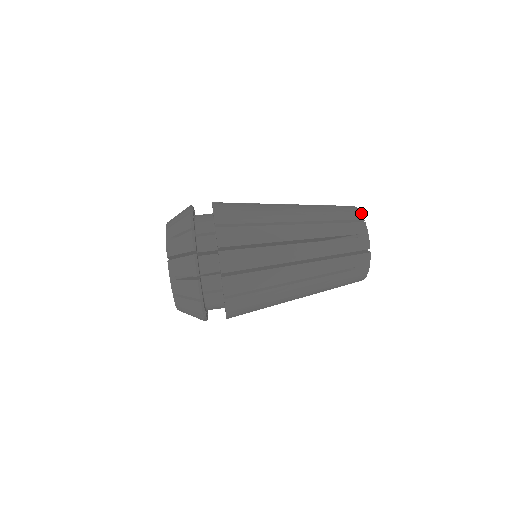
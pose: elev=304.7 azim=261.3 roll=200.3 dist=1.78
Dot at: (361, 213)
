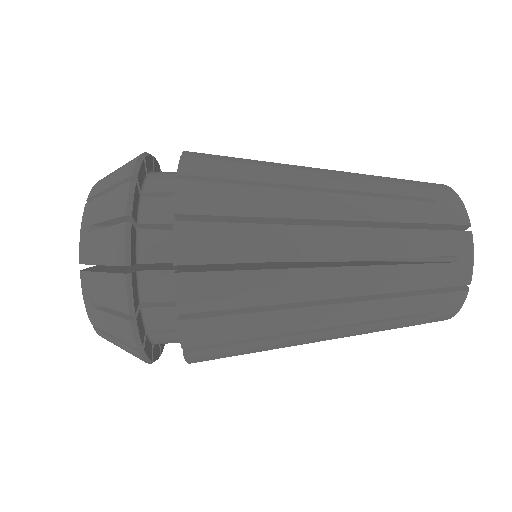
Dot at: occluded
